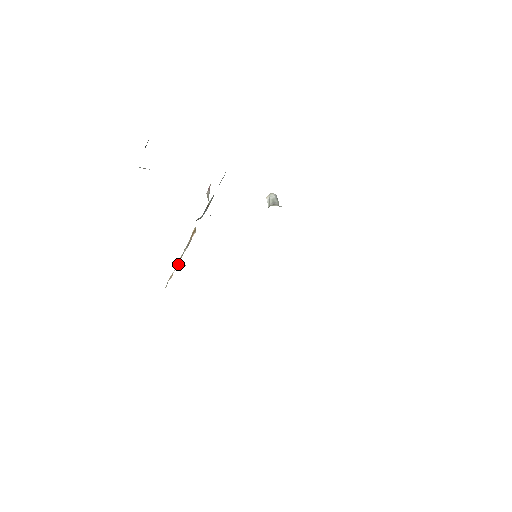
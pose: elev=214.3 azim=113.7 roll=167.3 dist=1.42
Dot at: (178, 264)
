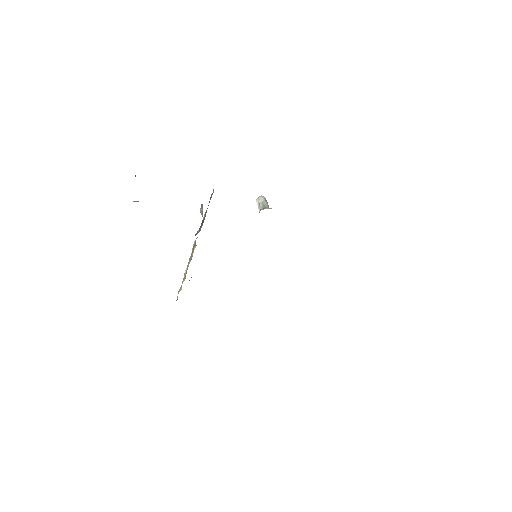
Dot at: (185, 277)
